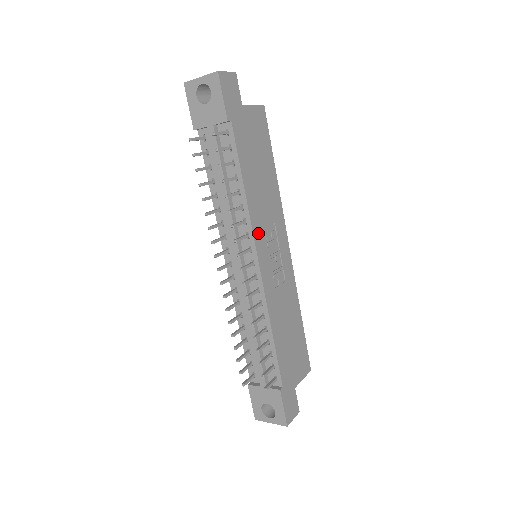
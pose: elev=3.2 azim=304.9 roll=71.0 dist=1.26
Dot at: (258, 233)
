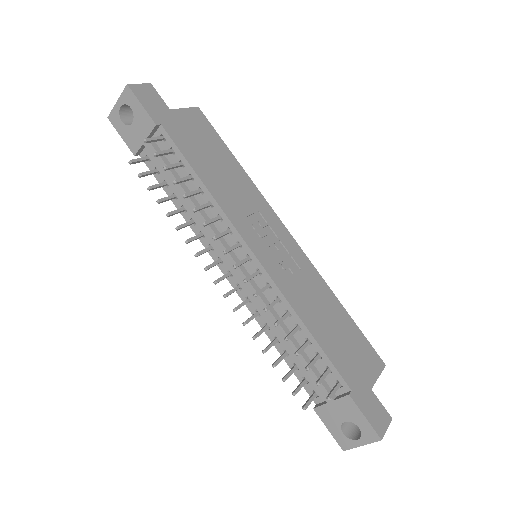
Dot at: (240, 224)
